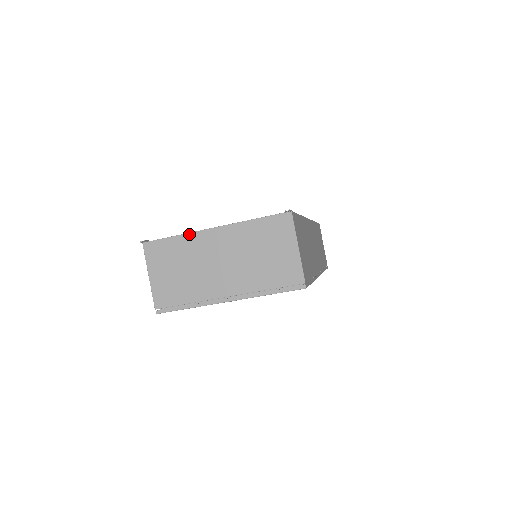
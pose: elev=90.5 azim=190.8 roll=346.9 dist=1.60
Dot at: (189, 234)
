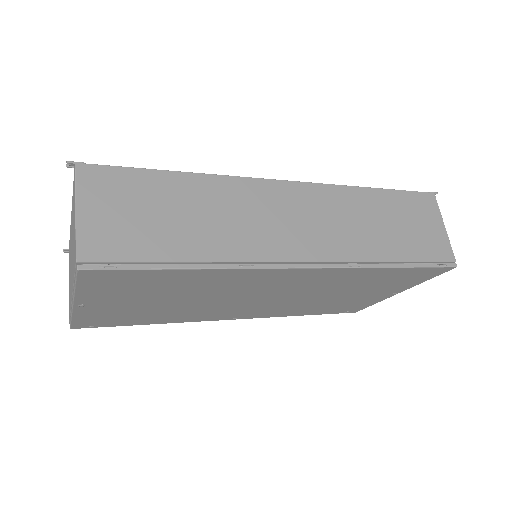
Dot at: occluded
